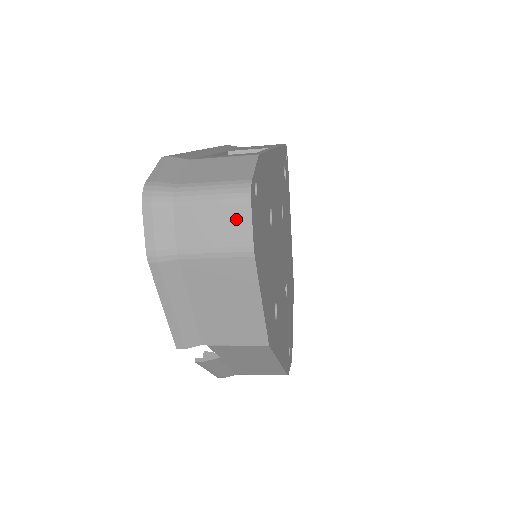
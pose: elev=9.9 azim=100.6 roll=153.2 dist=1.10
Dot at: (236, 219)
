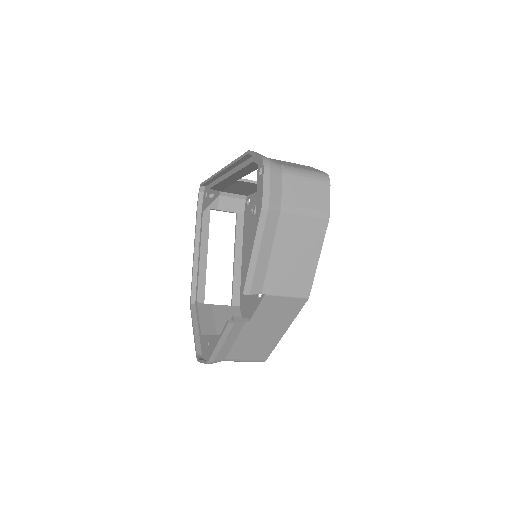
Dot at: (321, 193)
